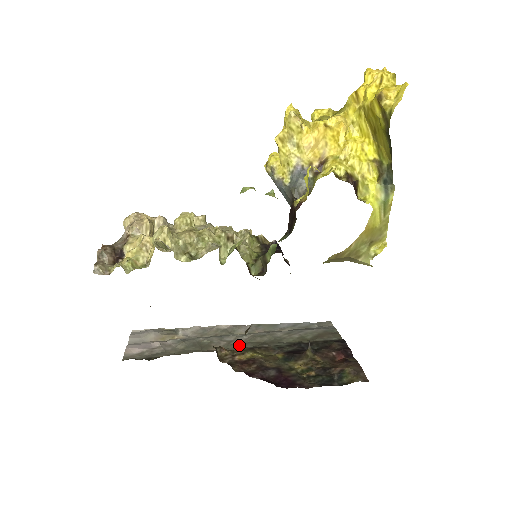
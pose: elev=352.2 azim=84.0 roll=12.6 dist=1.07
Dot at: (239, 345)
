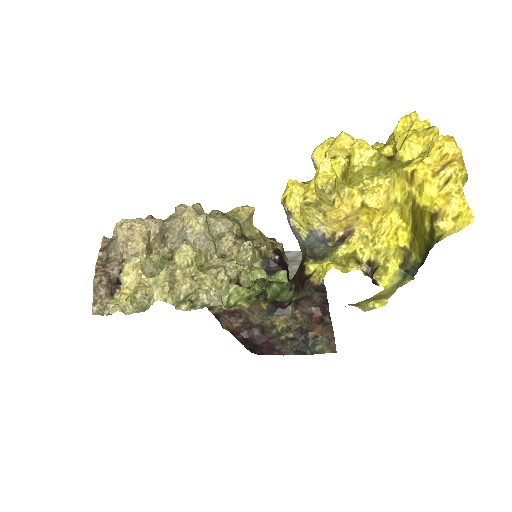
Dot at: occluded
